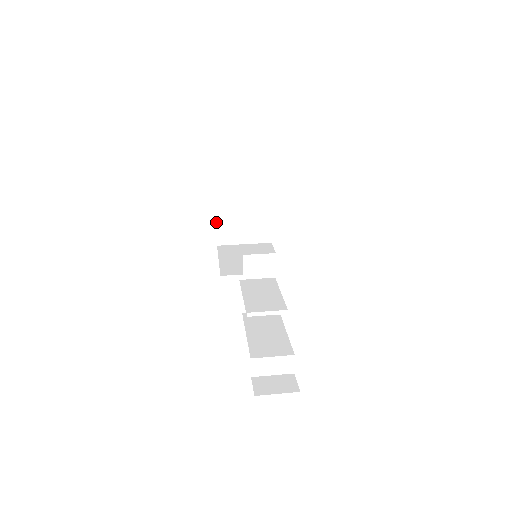
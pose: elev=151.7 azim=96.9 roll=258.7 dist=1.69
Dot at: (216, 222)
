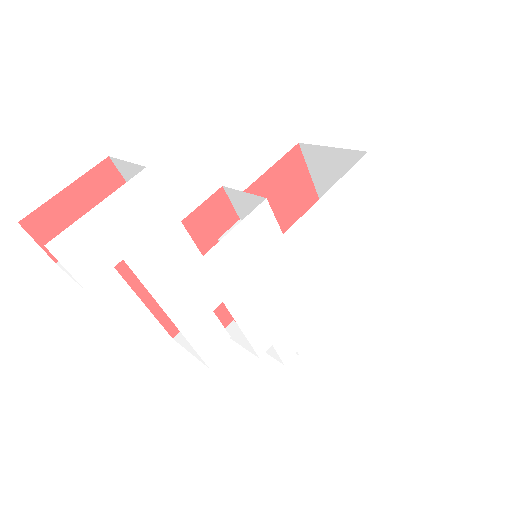
Dot at: occluded
